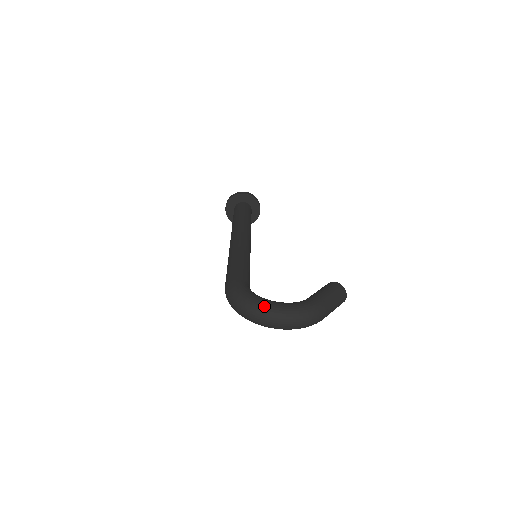
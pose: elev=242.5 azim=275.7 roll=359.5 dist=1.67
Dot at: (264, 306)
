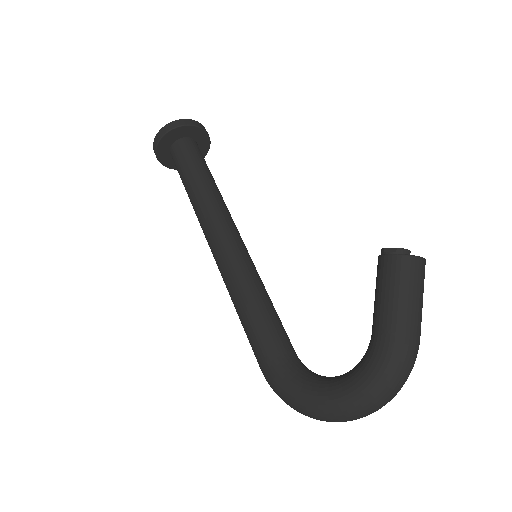
Dot at: (330, 412)
